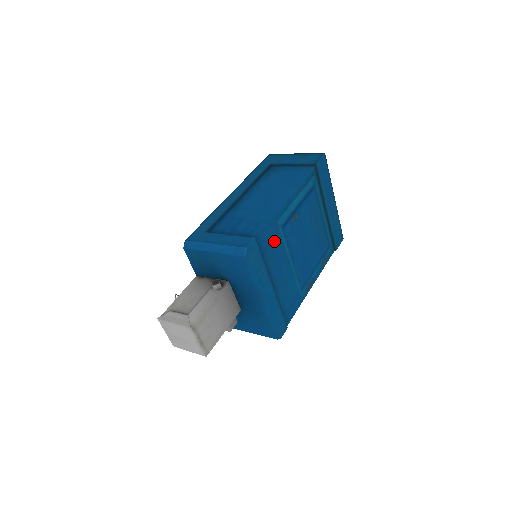
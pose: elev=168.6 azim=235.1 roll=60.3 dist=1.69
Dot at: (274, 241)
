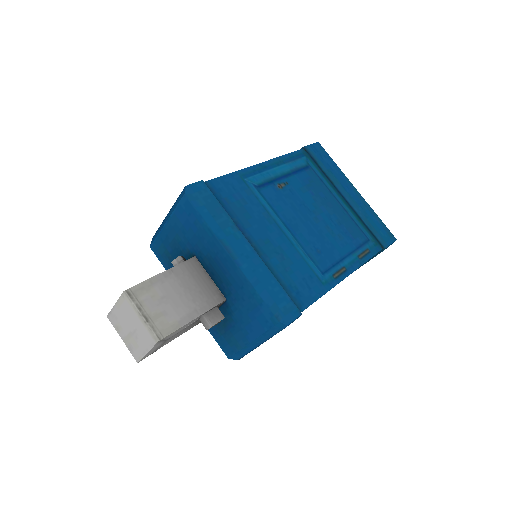
Dot at: (243, 197)
